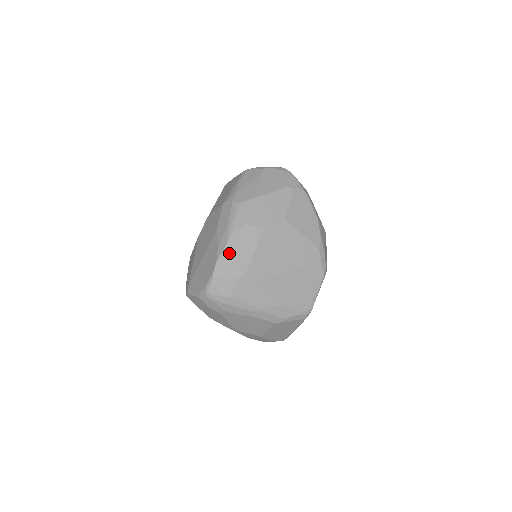
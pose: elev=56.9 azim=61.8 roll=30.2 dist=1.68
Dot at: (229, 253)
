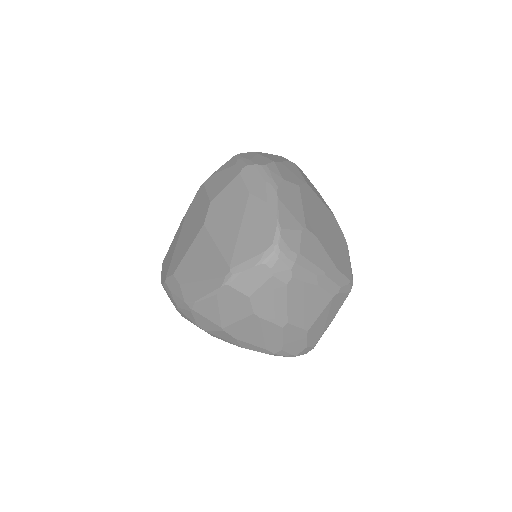
Dot at: (283, 204)
